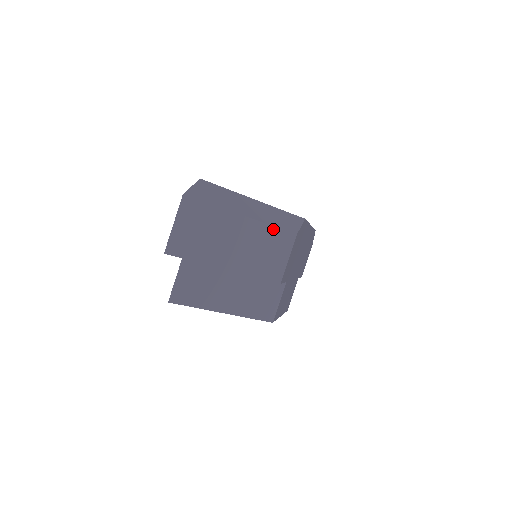
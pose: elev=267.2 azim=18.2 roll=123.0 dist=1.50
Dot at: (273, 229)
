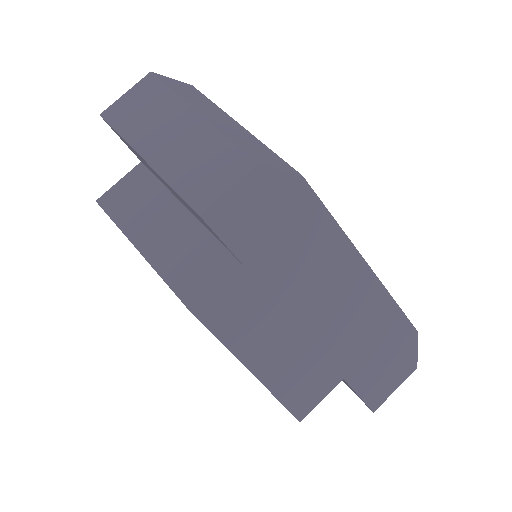
Dot at: (228, 142)
